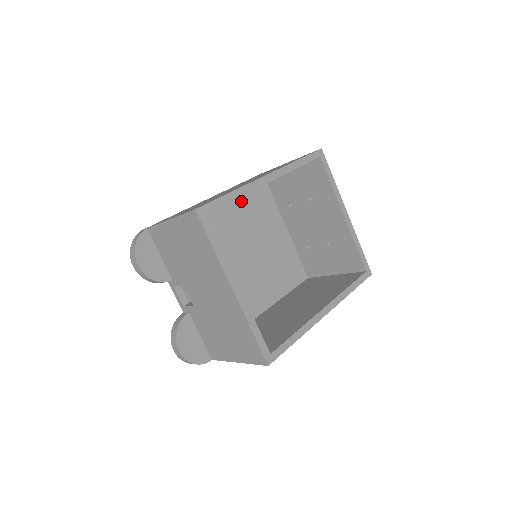
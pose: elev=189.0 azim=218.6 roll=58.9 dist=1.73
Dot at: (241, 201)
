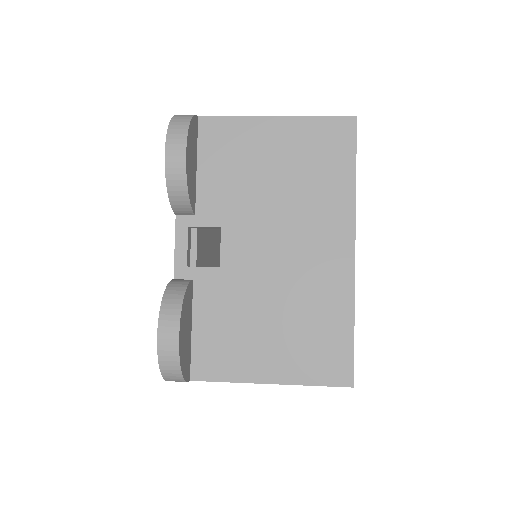
Dot at: occluded
